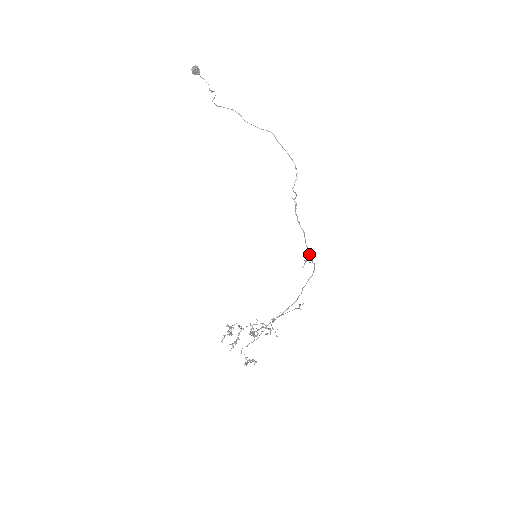
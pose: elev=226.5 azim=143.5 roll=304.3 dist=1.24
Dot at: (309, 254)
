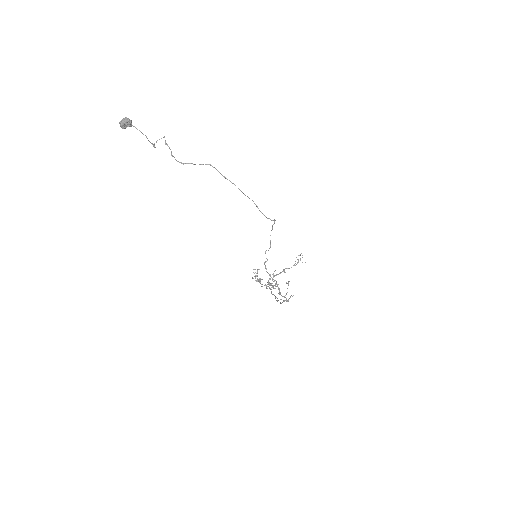
Dot at: occluded
